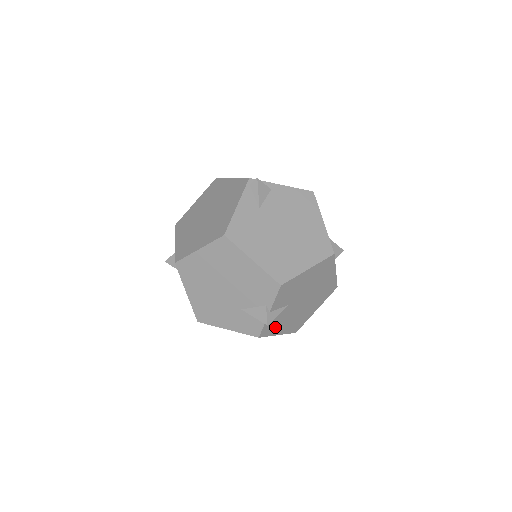
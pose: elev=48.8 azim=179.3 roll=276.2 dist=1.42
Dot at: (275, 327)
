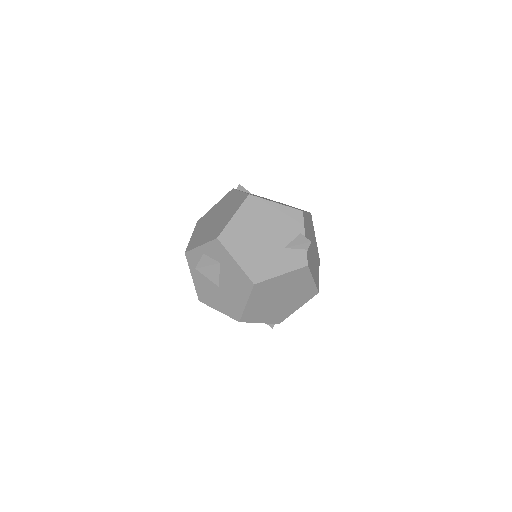
Dot at: (310, 265)
